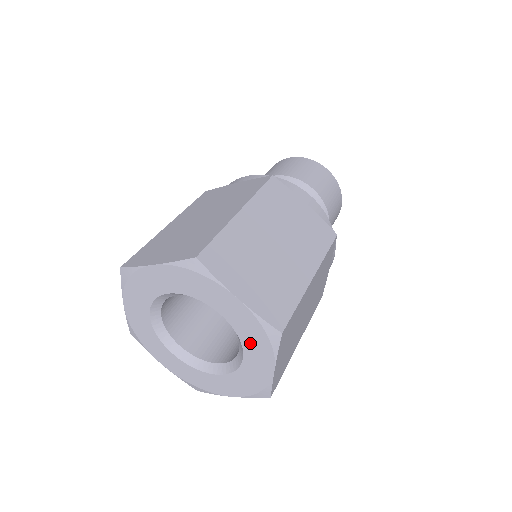
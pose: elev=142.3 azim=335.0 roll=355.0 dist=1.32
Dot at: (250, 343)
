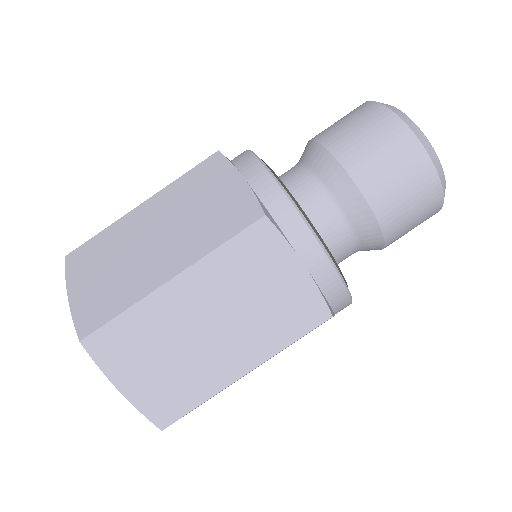
Dot at: occluded
